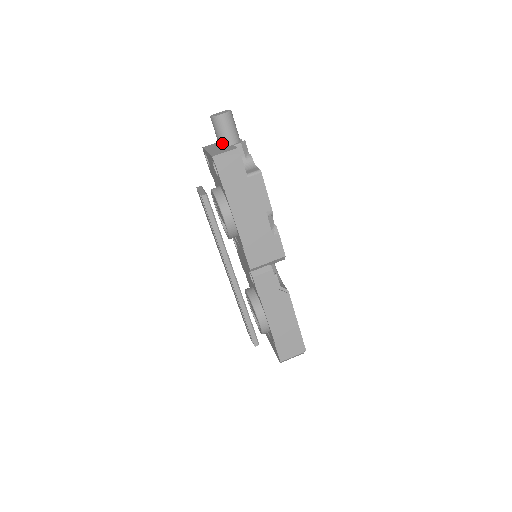
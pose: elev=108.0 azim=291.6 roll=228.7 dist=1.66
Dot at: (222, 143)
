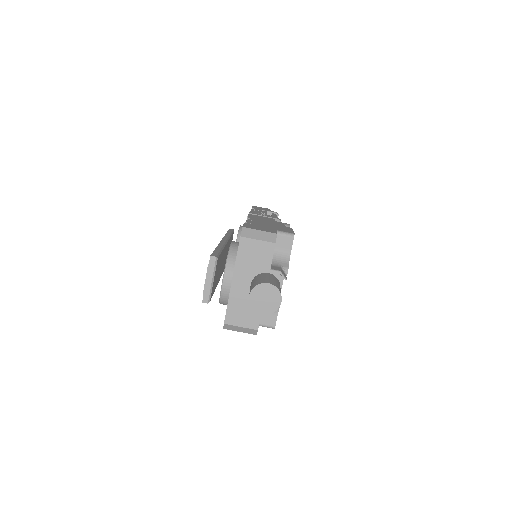
Dot at: occluded
